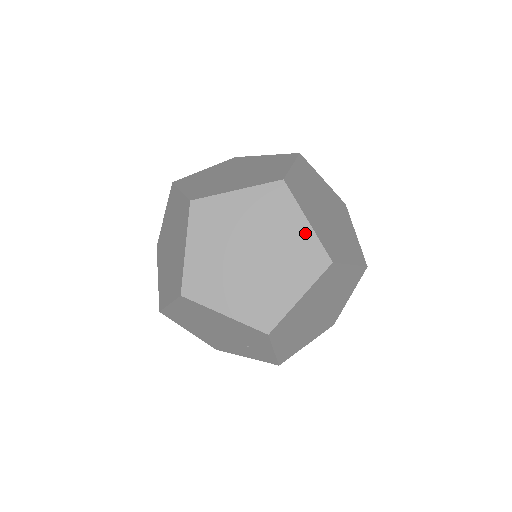
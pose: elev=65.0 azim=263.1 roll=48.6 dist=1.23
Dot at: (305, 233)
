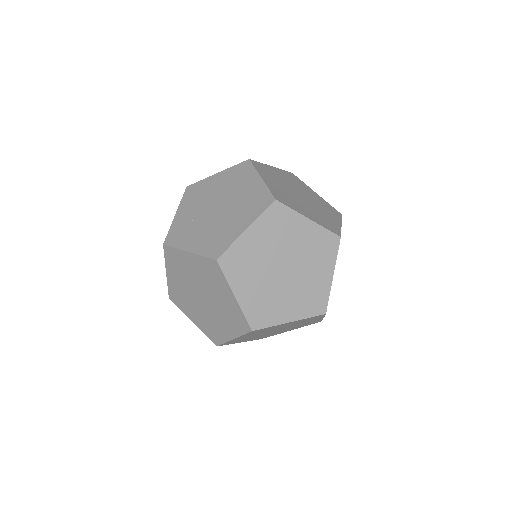
Dot at: (295, 322)
